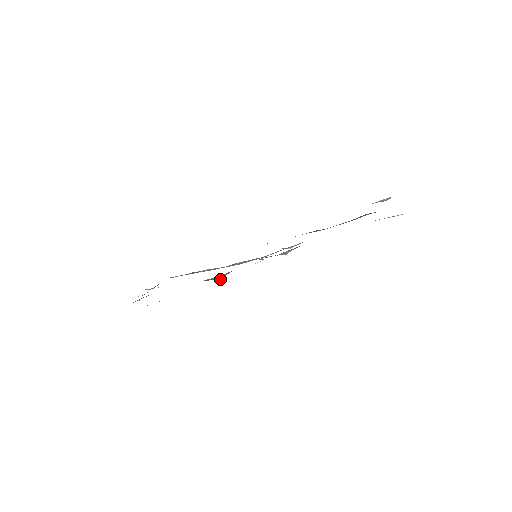
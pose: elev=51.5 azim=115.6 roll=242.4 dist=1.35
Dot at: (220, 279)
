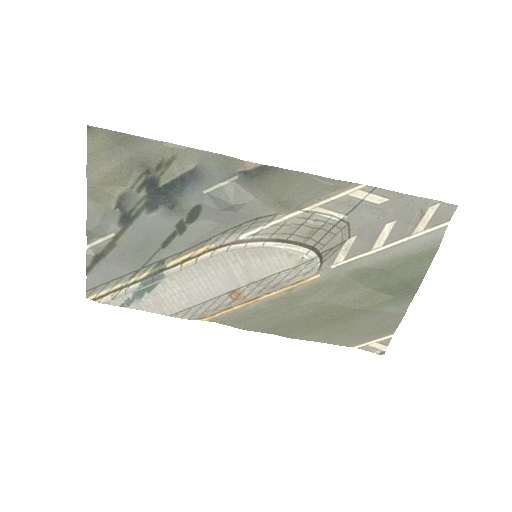
Dot at: (233, 204)
